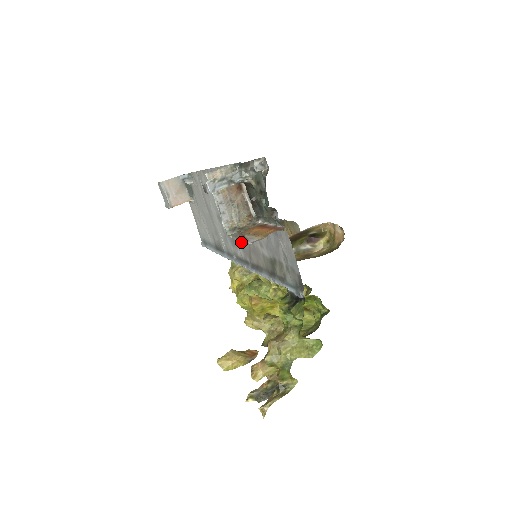
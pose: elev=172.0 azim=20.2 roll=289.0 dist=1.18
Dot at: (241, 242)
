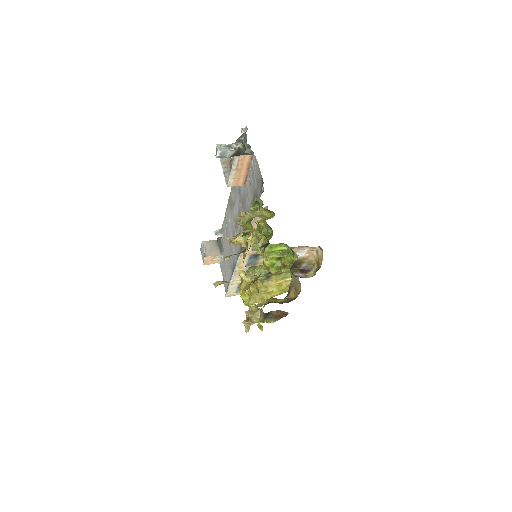
Dot at: occluded
